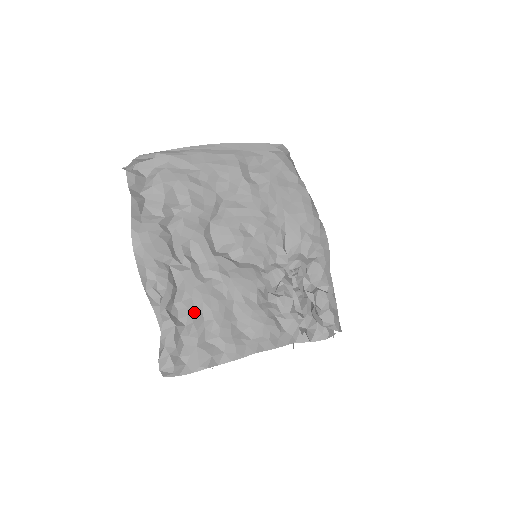
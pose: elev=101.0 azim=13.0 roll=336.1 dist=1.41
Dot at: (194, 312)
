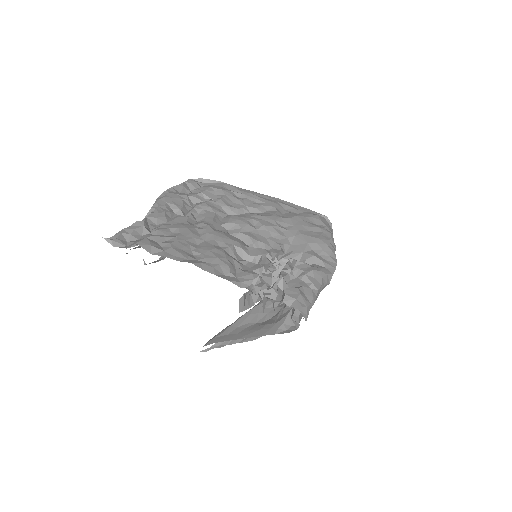
Dot at: (166, 228)
